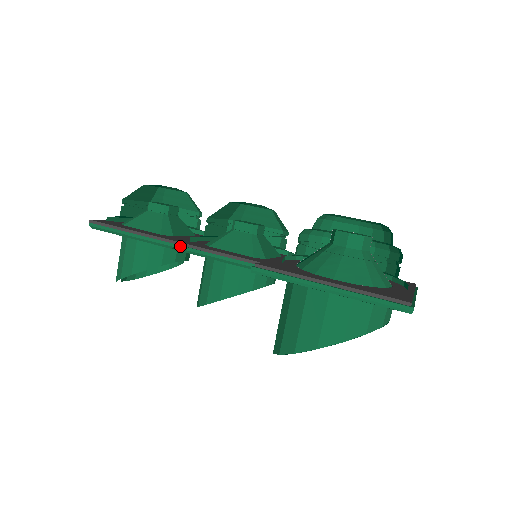
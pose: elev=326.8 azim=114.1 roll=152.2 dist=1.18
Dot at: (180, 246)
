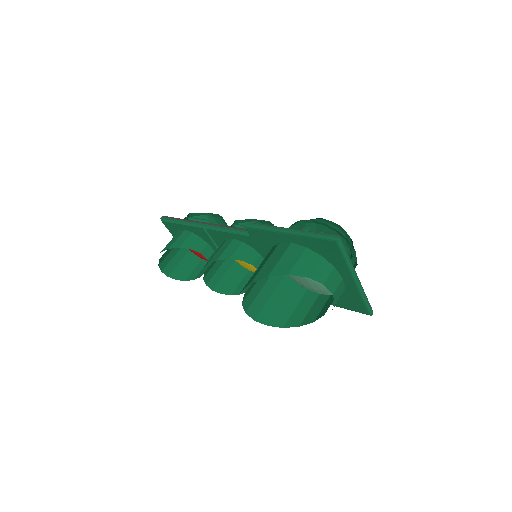
Dot at: (209, 225)
